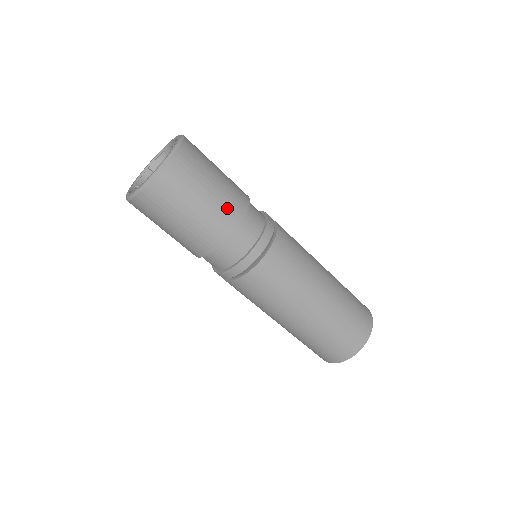
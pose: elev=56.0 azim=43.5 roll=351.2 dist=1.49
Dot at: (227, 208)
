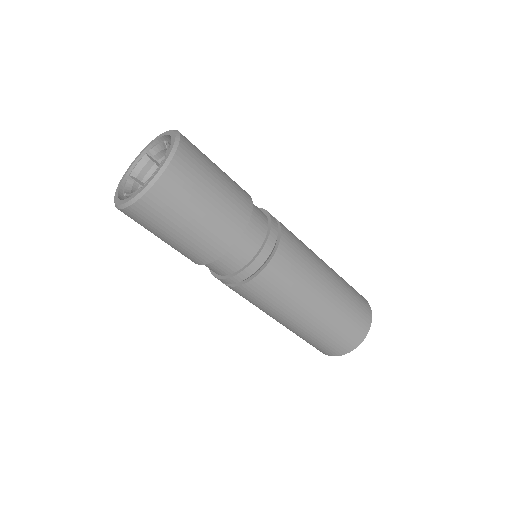
Dot at: (212, 239)
